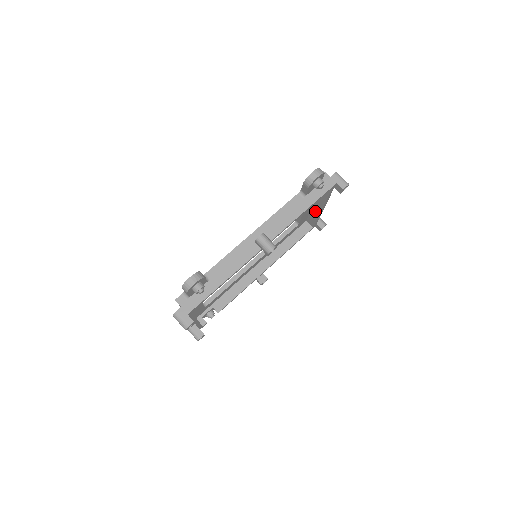
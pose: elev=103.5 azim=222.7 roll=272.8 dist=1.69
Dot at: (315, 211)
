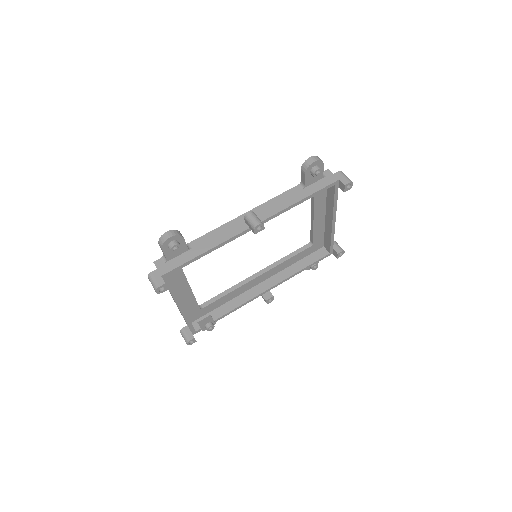
Dot at: (328, 227)
